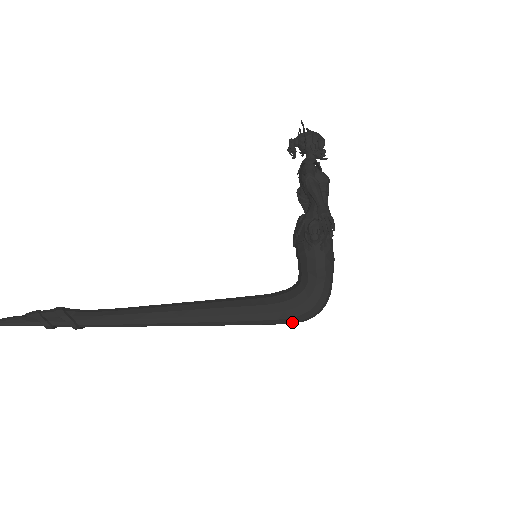
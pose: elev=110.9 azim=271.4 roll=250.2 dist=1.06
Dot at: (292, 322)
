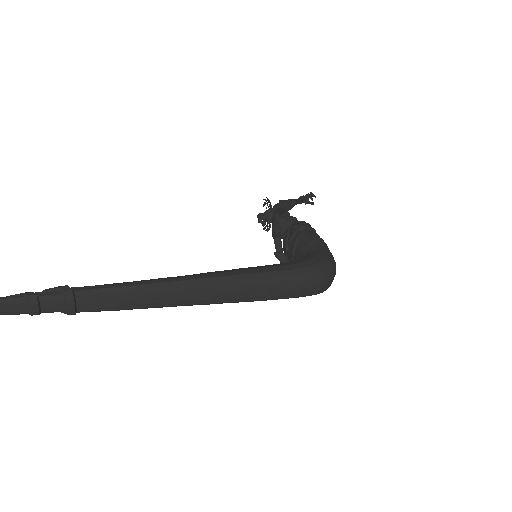
Dot at: (310, 273)
